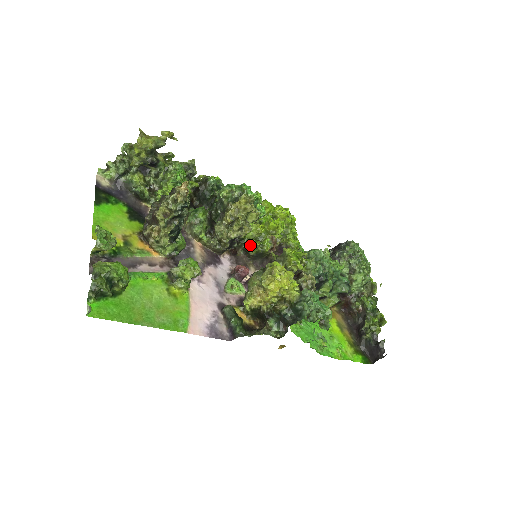
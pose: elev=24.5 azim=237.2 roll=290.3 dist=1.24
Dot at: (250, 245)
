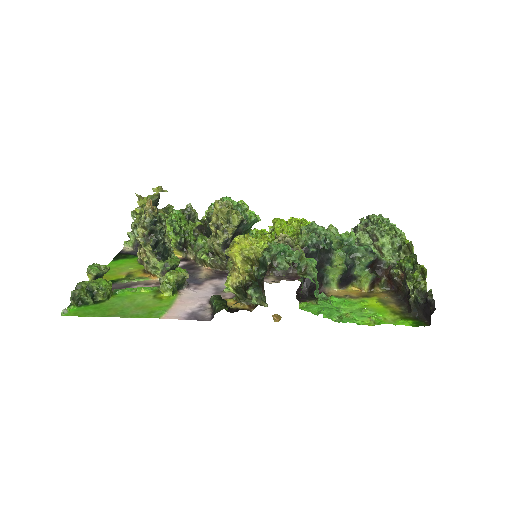
Dot at: occluded
